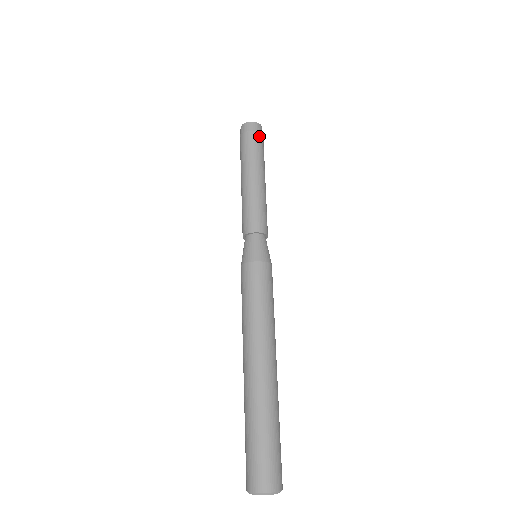
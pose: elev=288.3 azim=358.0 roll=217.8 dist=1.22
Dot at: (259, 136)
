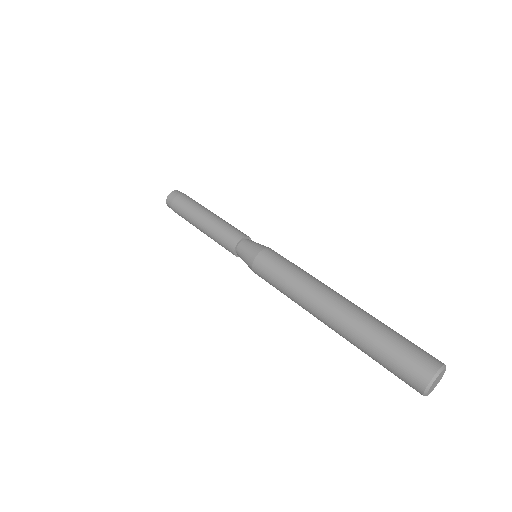
Dot at: occluded
